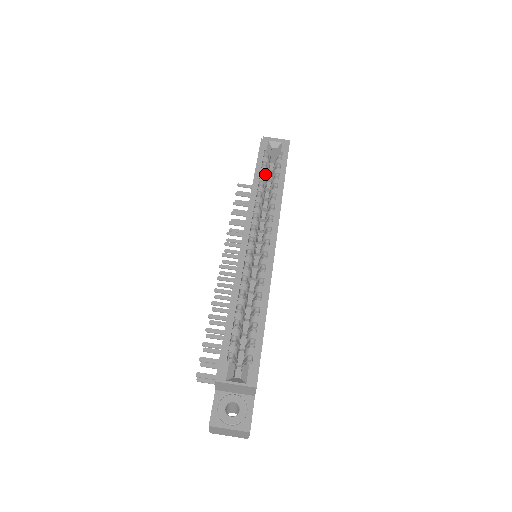
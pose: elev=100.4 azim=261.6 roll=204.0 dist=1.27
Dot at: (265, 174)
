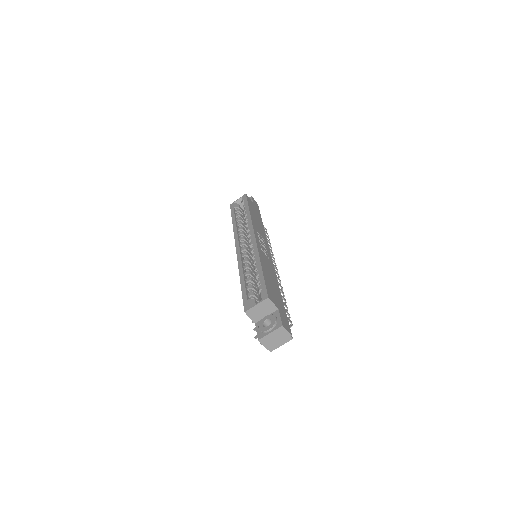
Dot at: (240, 217)
